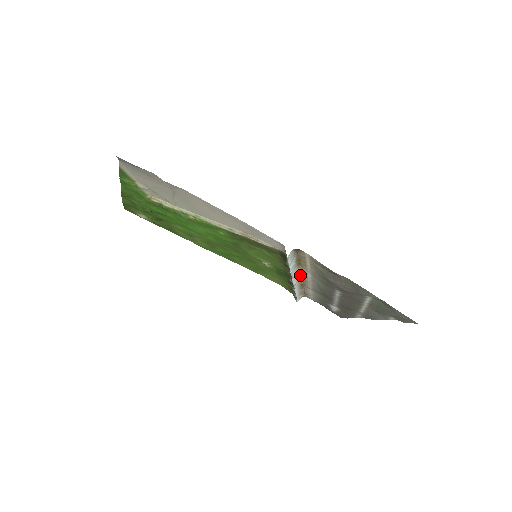
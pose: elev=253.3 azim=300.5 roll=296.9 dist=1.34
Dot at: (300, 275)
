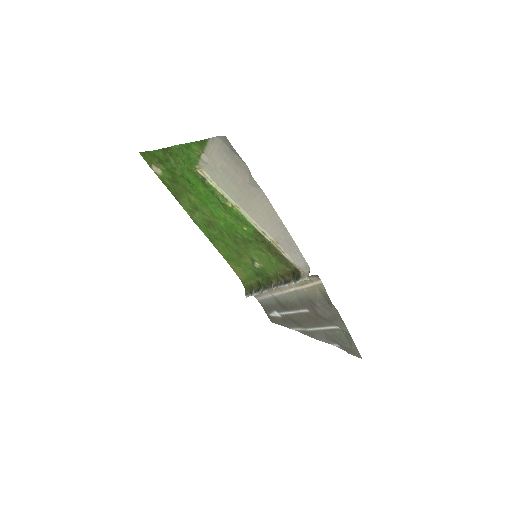
Dot at: occluded
